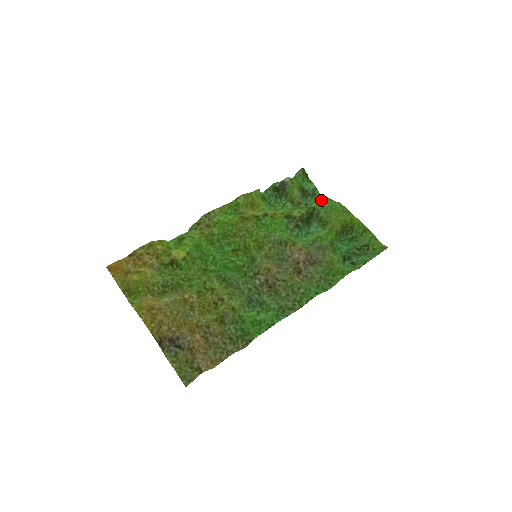
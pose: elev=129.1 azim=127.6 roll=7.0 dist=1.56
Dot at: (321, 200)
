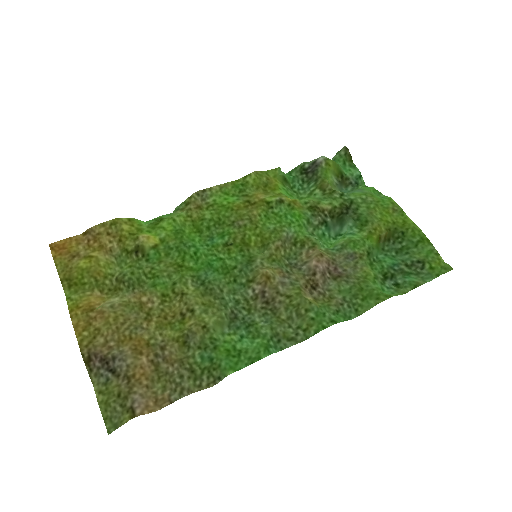
Dot at: (364, 191)
